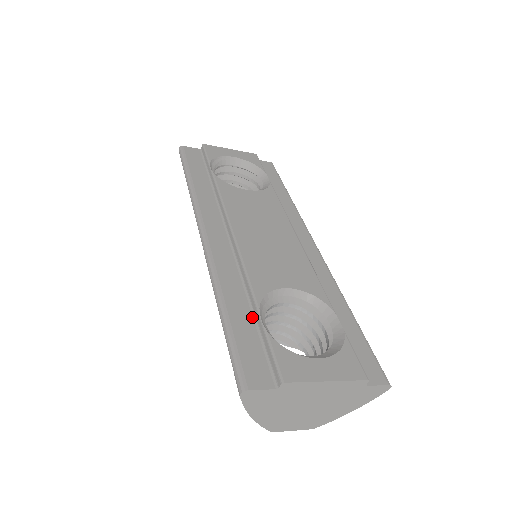
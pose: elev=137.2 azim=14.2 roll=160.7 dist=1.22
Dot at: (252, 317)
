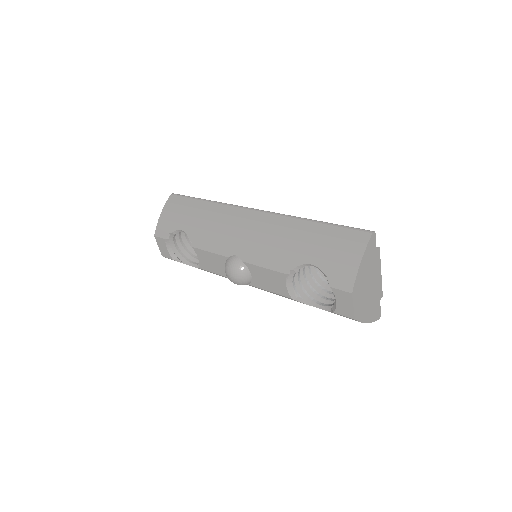
Dot at: occluded
